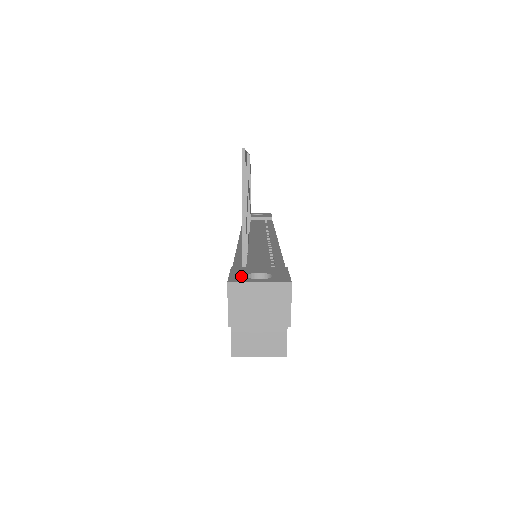
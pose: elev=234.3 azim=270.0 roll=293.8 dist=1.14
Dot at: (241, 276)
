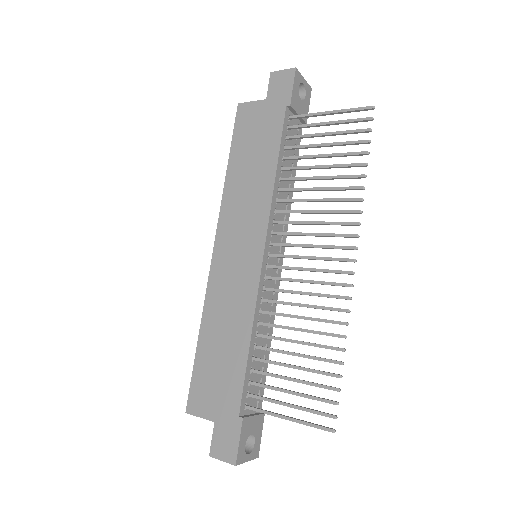
Dot at: (243, 448)
